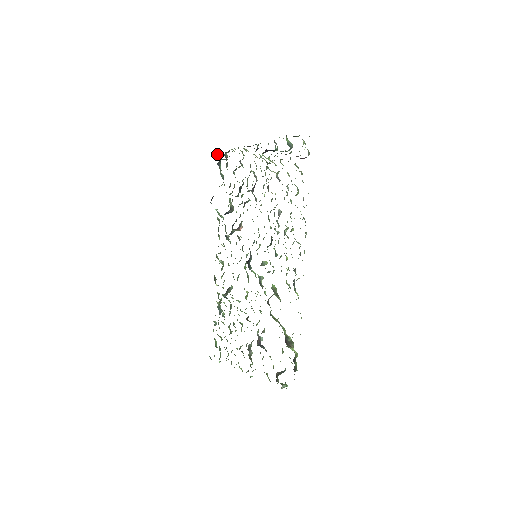
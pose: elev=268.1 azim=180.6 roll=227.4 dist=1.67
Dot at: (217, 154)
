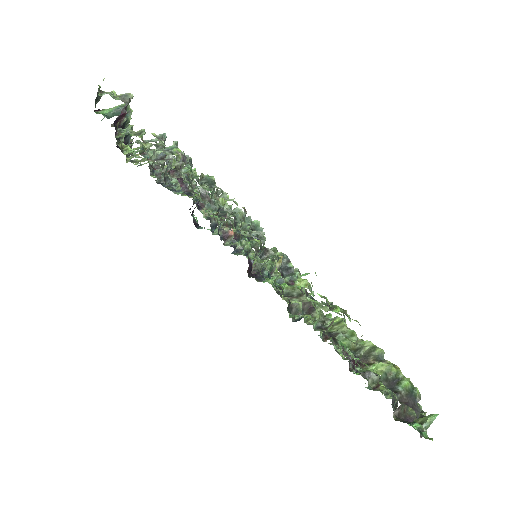
Dot at: occluded
